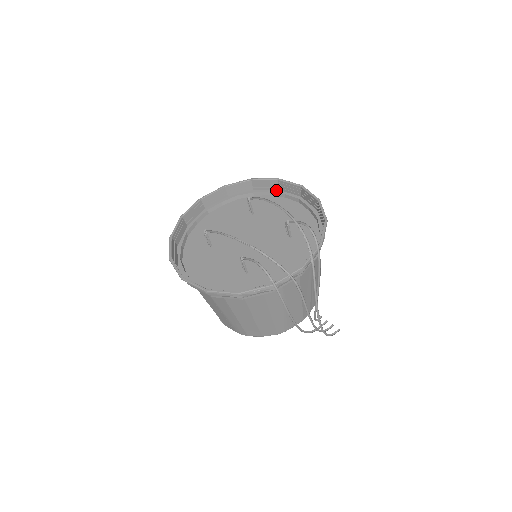
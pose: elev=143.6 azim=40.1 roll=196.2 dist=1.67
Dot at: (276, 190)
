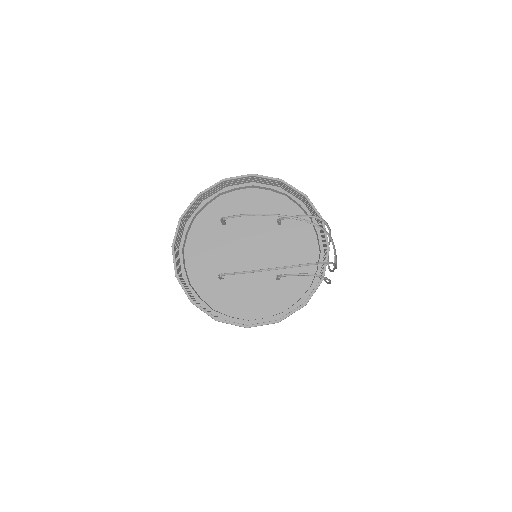
Dot at: (224, 189)
